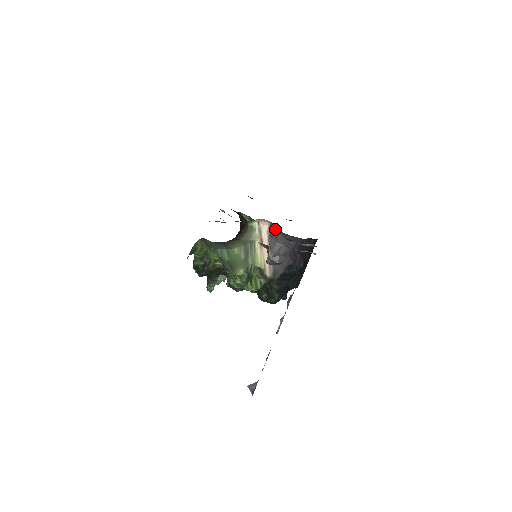
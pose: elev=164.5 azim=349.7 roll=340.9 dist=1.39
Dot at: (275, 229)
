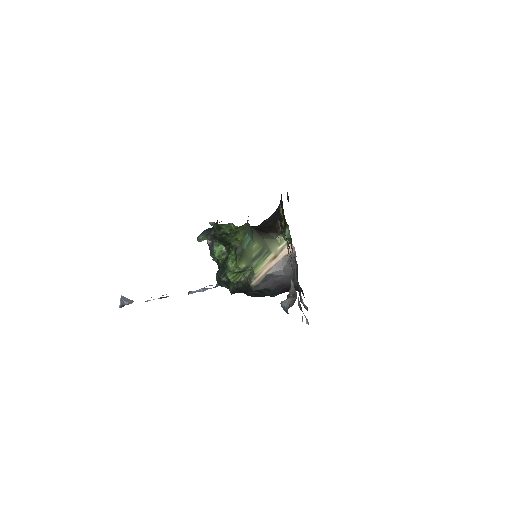
Dot at: (293, 261)
